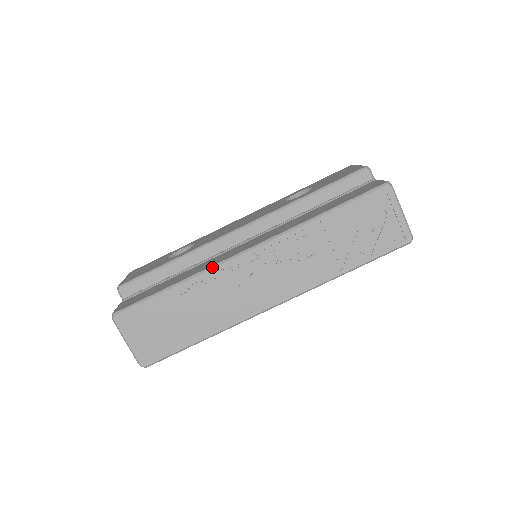
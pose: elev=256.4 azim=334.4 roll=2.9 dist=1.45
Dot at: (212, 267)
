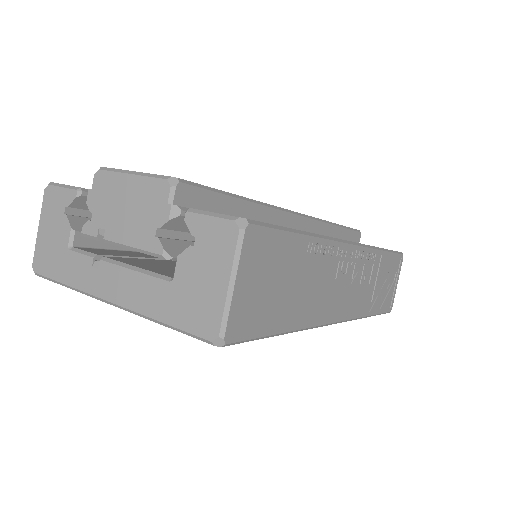
Dot at: (334, 239)
